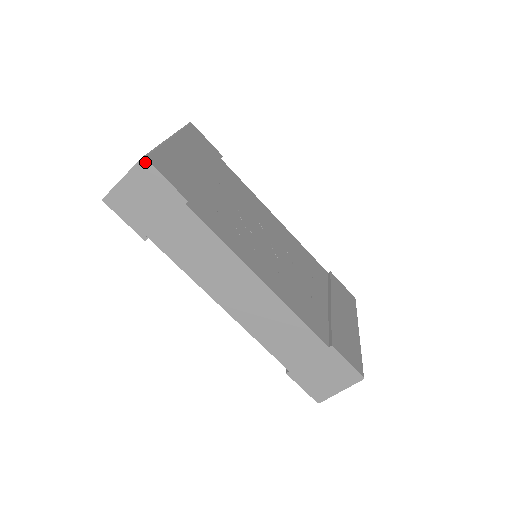
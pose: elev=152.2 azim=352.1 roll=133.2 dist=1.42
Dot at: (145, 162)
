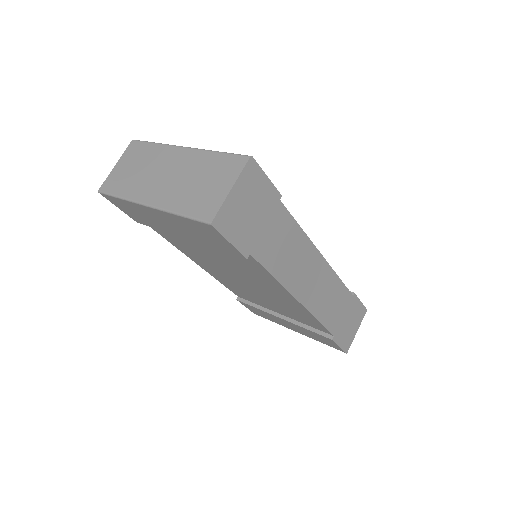
Dot at: (252, 162)
